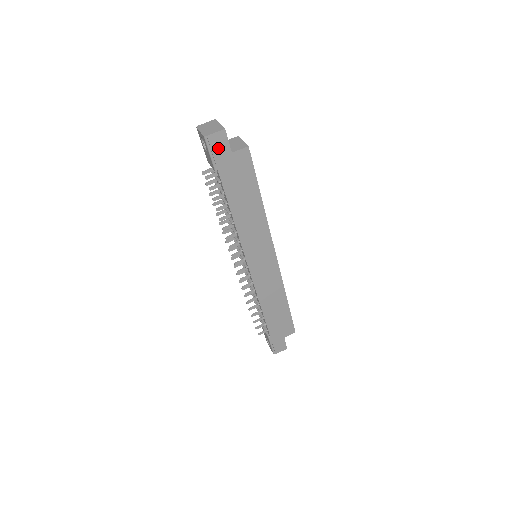
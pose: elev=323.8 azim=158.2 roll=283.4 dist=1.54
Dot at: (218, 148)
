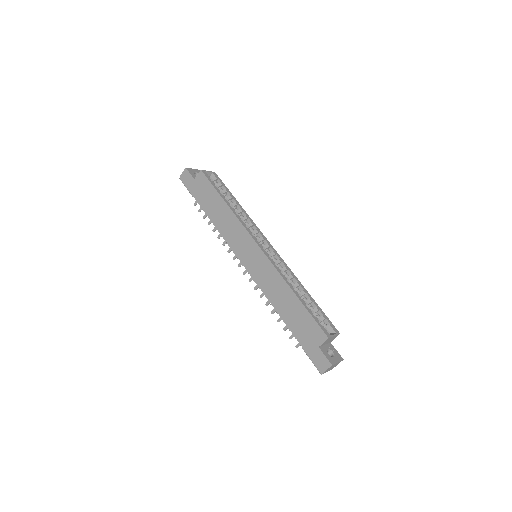
Dot at: (187, 181)
